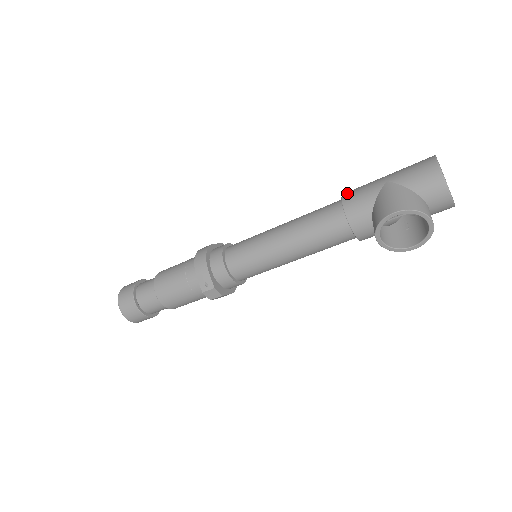
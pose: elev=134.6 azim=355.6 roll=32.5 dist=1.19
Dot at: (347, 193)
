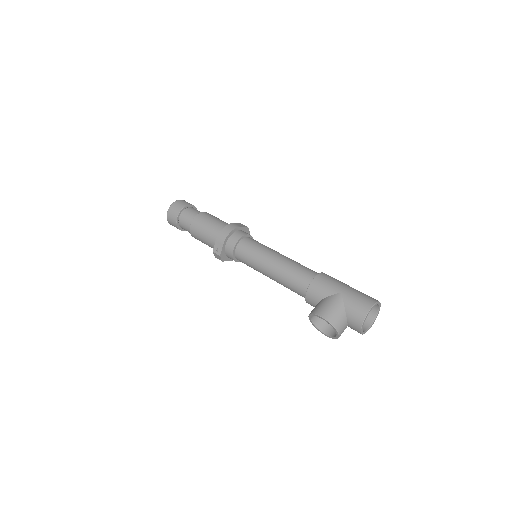
Dot at: (321, 276)
